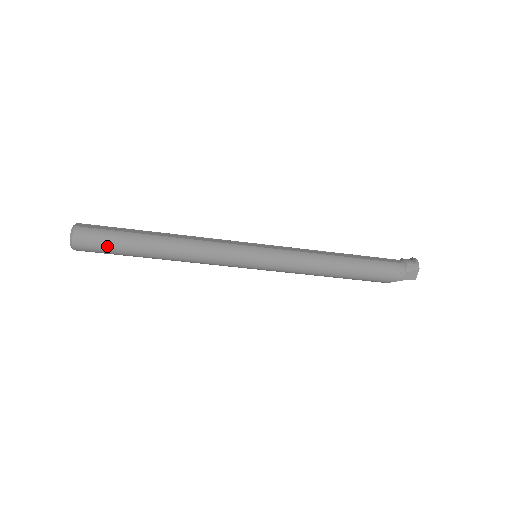
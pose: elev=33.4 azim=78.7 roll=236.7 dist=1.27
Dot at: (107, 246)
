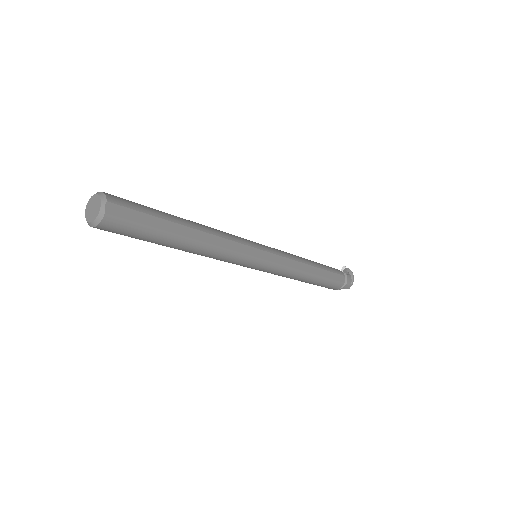
Dot at: (131, 237)
